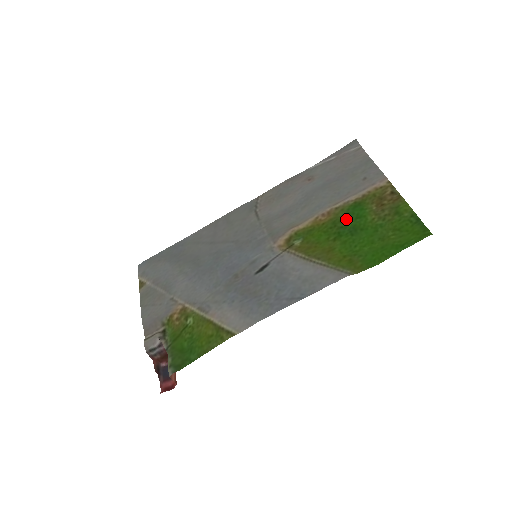
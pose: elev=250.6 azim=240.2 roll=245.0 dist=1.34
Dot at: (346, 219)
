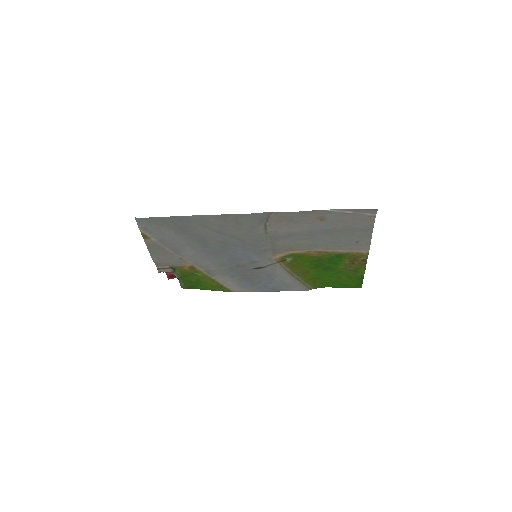
Dot at: (327, 261)
